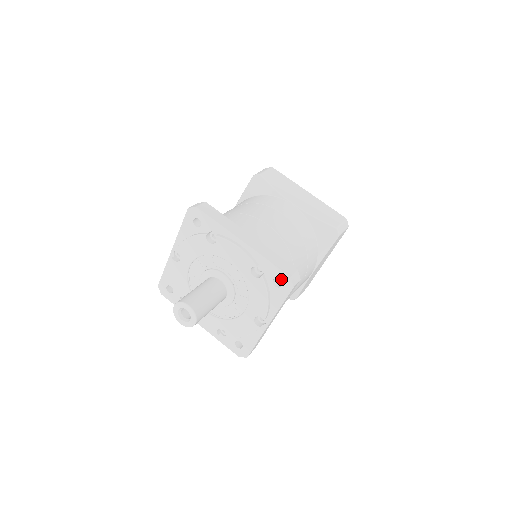
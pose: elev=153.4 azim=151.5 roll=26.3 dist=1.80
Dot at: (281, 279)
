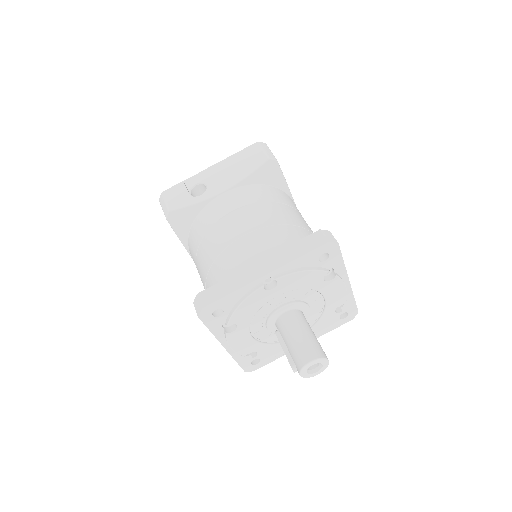
Dot at: (350, 313)
